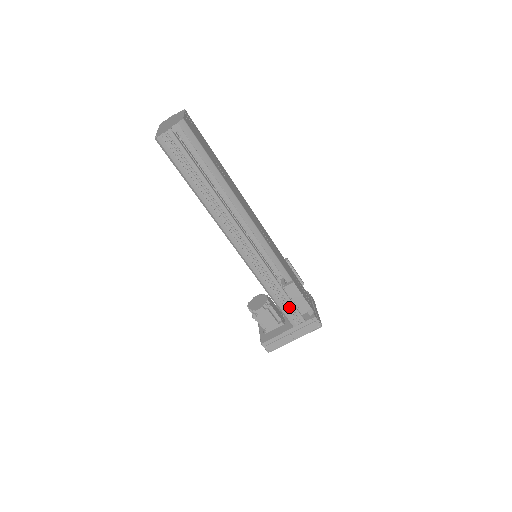
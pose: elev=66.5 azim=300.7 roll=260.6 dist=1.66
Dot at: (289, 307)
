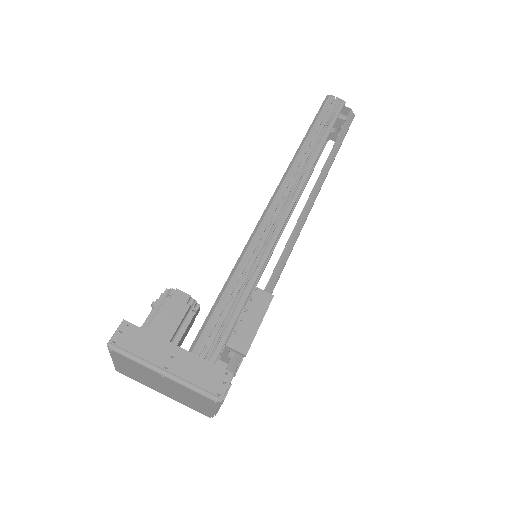
Dot at: (226, 319)
